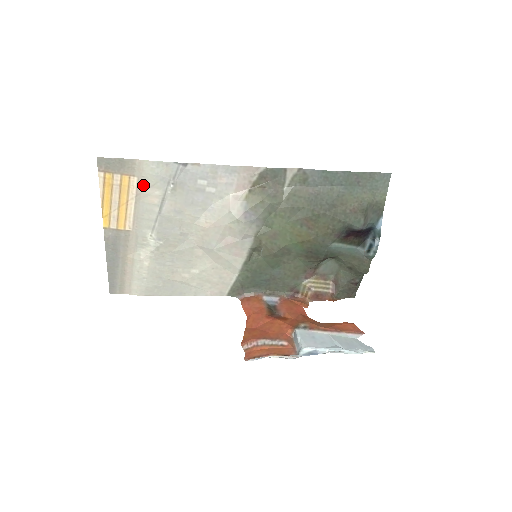
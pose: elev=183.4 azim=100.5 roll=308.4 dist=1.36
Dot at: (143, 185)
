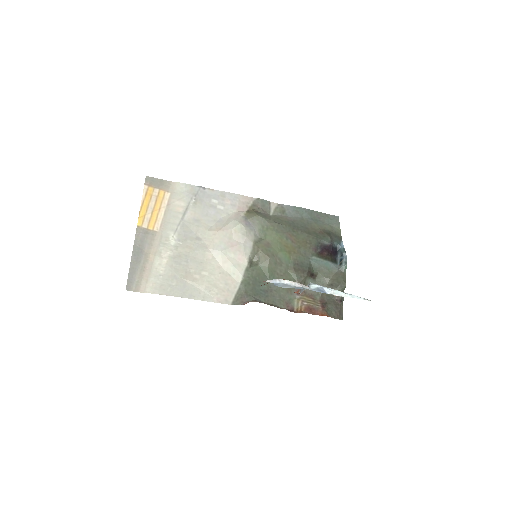
Dot at: (173, 198)
